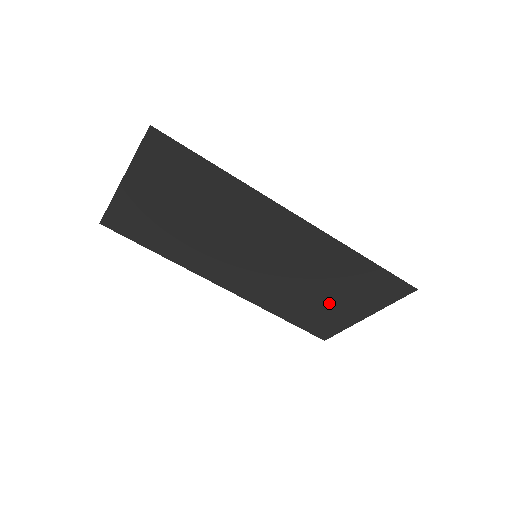
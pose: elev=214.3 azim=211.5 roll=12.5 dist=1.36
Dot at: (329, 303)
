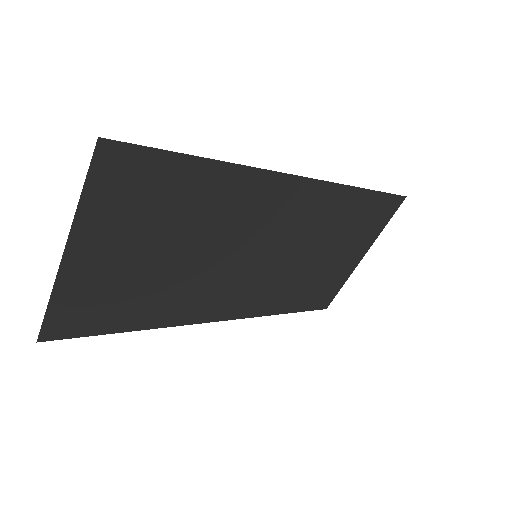
Dot at: (330, 264)
